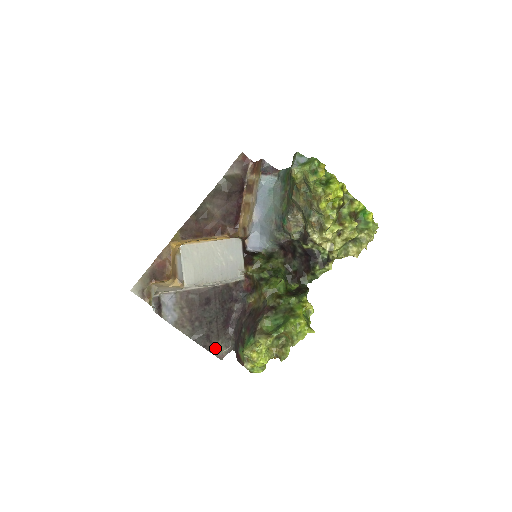
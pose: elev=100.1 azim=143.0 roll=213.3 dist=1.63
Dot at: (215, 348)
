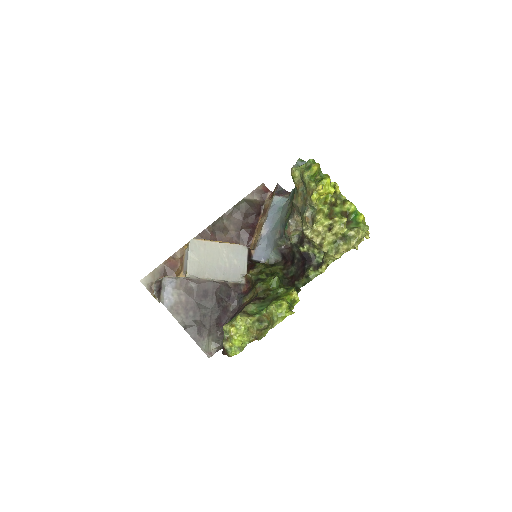
Dot at: (205, 343)
